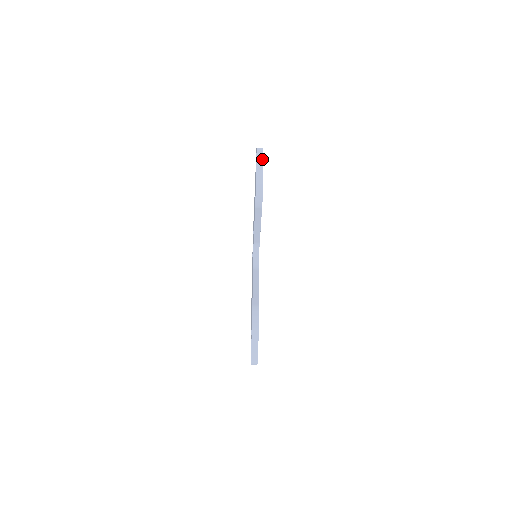
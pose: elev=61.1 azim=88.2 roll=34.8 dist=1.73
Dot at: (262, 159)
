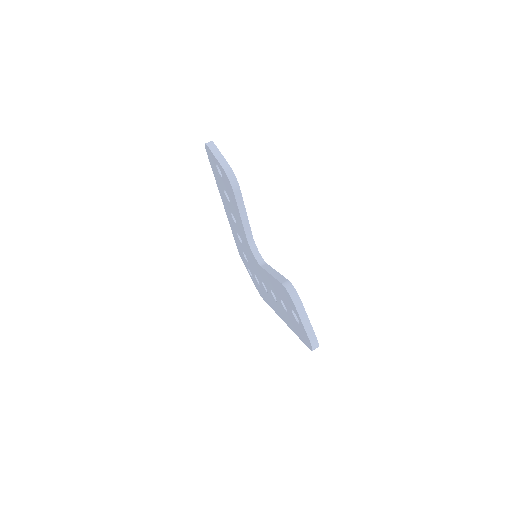
Dot at: (216, 148)
